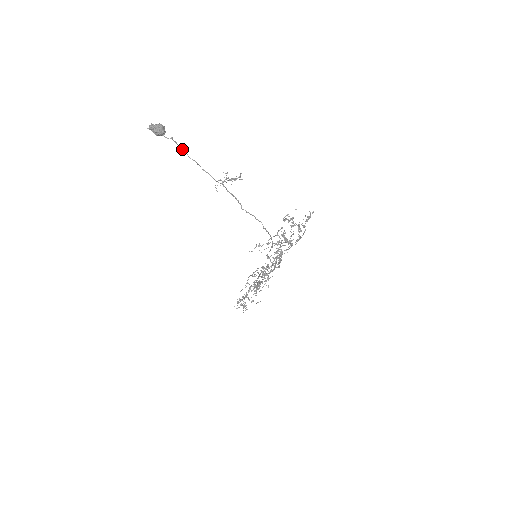
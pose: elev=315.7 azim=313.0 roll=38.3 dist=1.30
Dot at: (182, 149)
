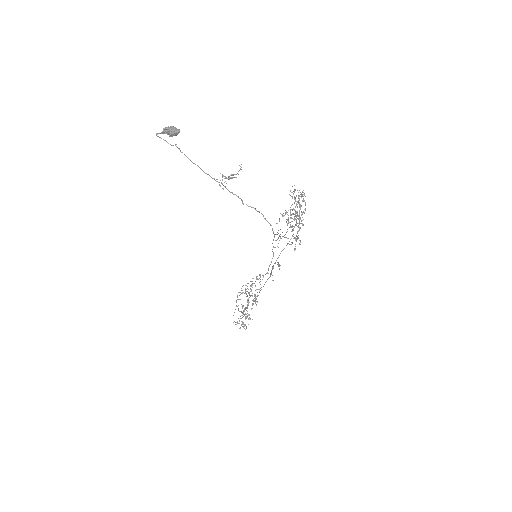
Dot at: (185, 155)
